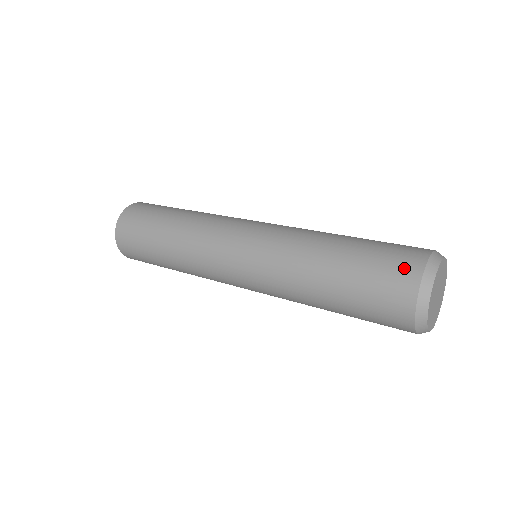
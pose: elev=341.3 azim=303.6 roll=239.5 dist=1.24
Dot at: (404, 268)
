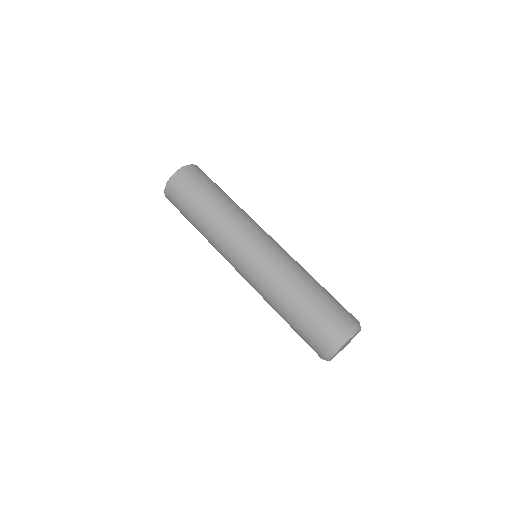
Dot at: (340, 322)
